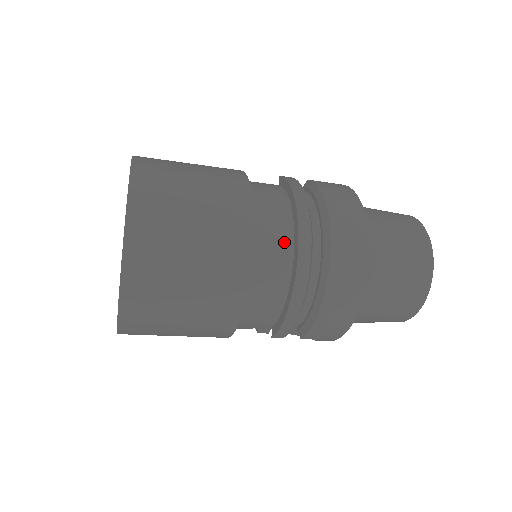
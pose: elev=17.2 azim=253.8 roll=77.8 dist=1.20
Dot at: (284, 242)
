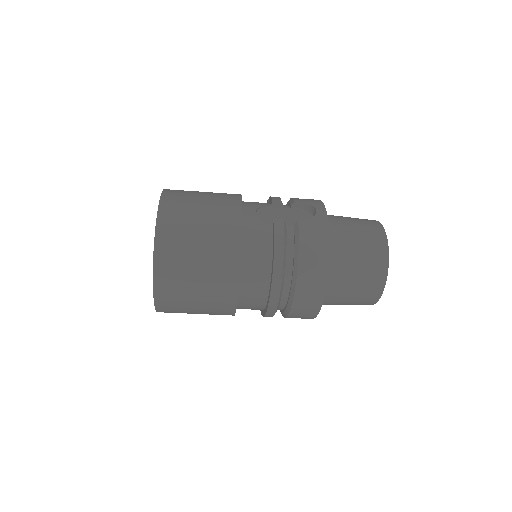
Dot at: (262, 290)
